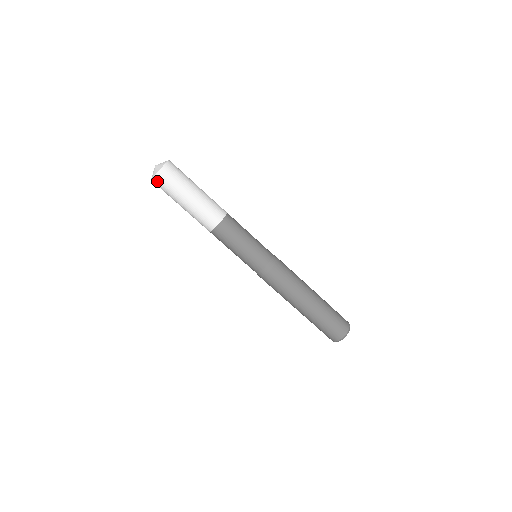
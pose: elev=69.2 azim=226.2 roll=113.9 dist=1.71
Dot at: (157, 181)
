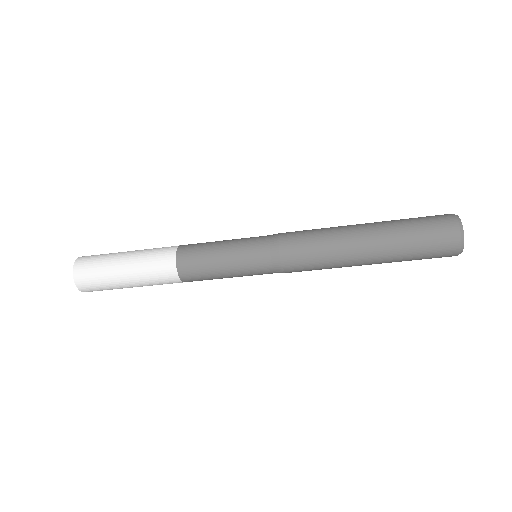
Dot at: occluded
